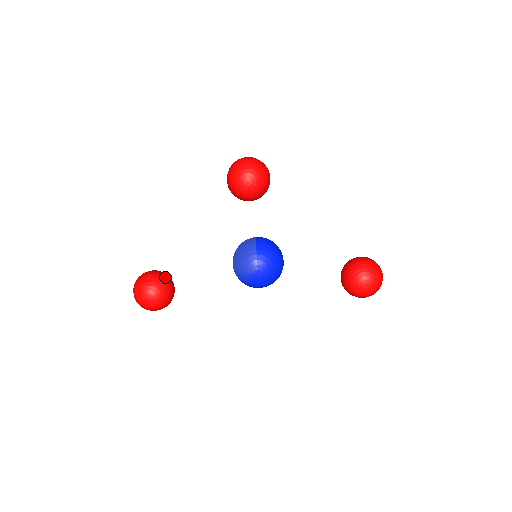
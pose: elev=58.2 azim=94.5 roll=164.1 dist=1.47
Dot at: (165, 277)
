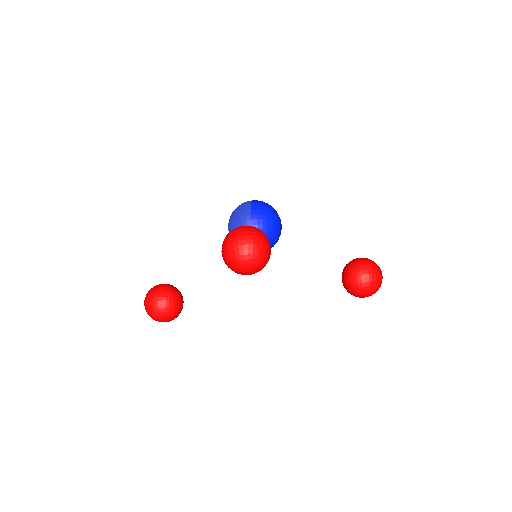
Dot at: (173, 300)
